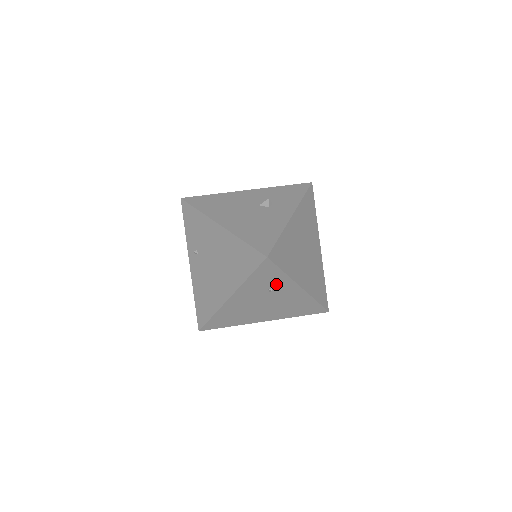
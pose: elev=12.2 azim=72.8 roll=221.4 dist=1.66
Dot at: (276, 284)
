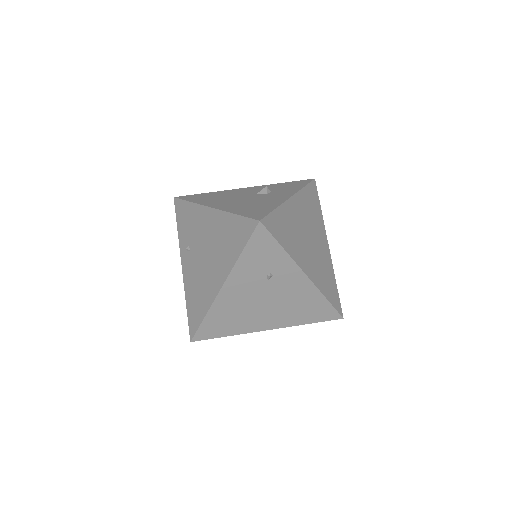
Dot at: (275, 267)
